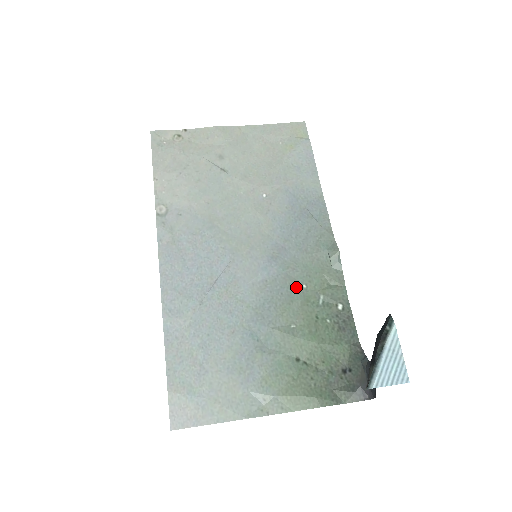
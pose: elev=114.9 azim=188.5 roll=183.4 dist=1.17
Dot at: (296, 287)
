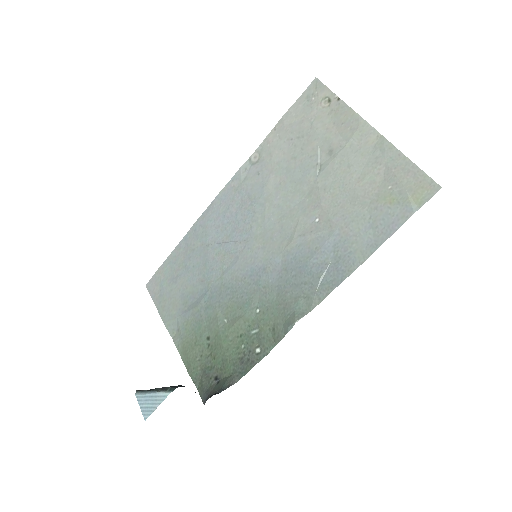
Dot at: (253, 304)
